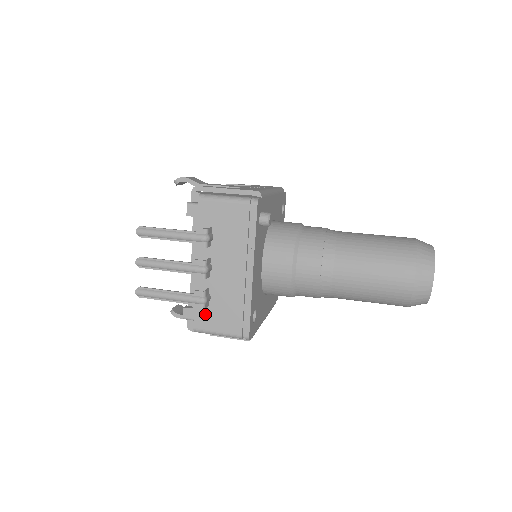
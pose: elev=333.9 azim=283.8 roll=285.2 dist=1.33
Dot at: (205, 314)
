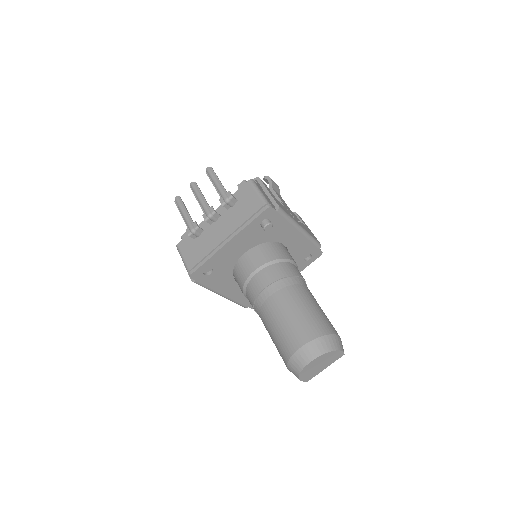
Dot at: (189, 242)
